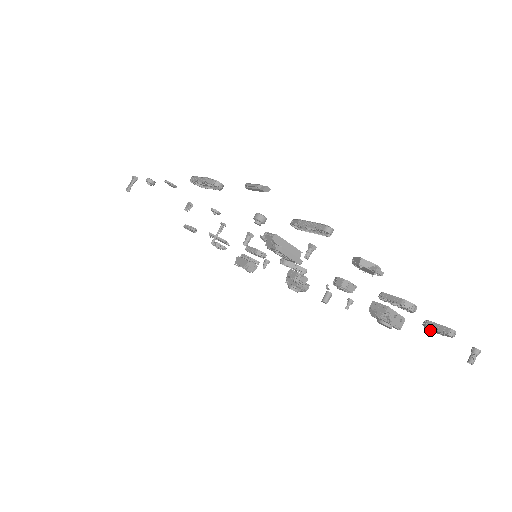
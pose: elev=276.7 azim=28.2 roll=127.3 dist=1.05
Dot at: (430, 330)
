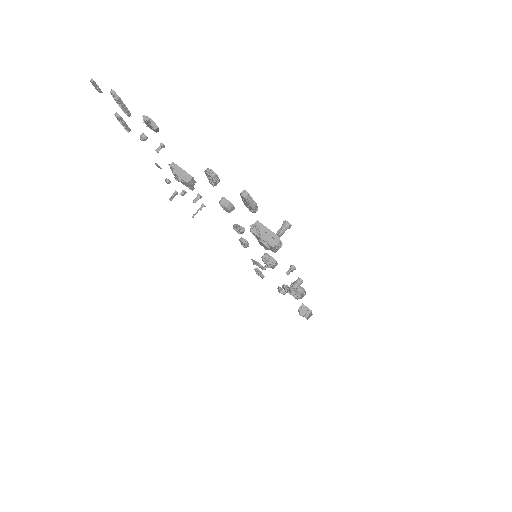
Dot at: (251, 210)
